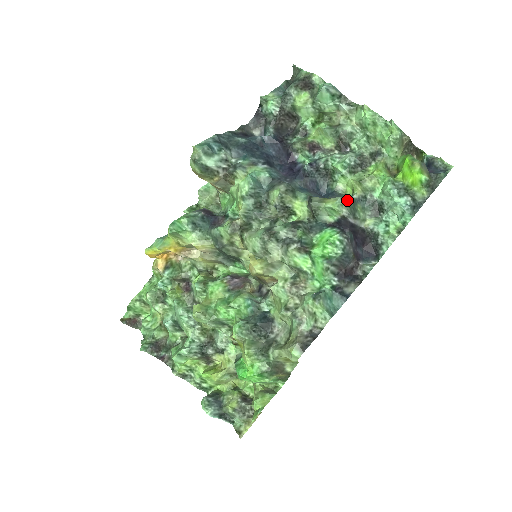
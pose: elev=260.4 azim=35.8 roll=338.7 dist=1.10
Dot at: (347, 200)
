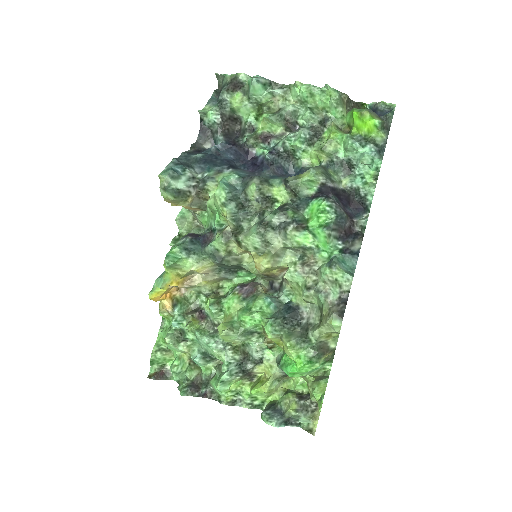
Dot at: (319, 169)
